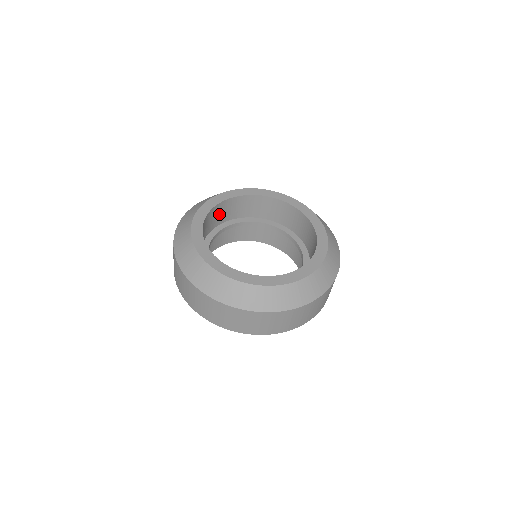
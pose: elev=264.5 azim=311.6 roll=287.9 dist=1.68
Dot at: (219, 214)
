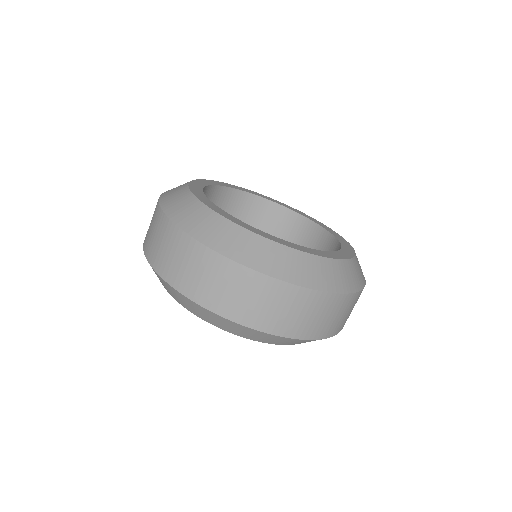
Dot at: occluded
